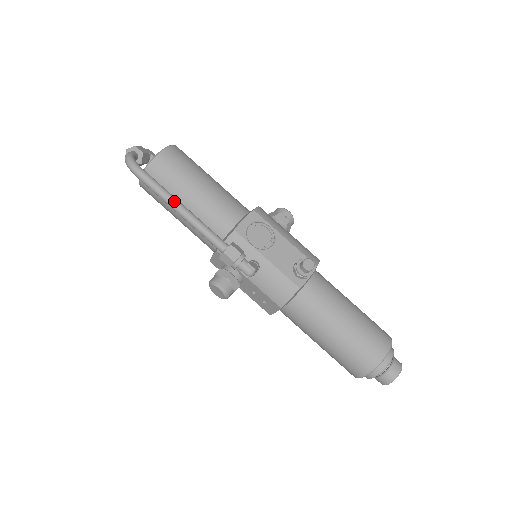
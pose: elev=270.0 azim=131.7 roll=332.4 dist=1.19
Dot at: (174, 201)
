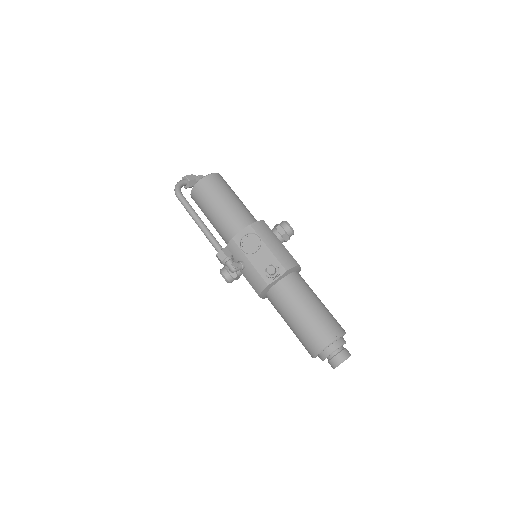
Dot at: (195, 217)
